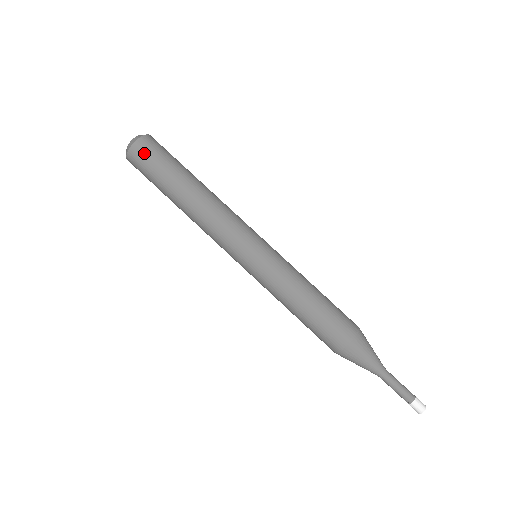
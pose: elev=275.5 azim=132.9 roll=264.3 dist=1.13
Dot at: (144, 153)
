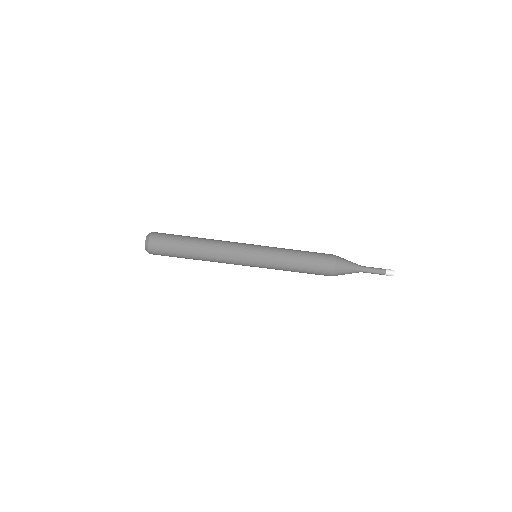
Dot at: (158, 252)
